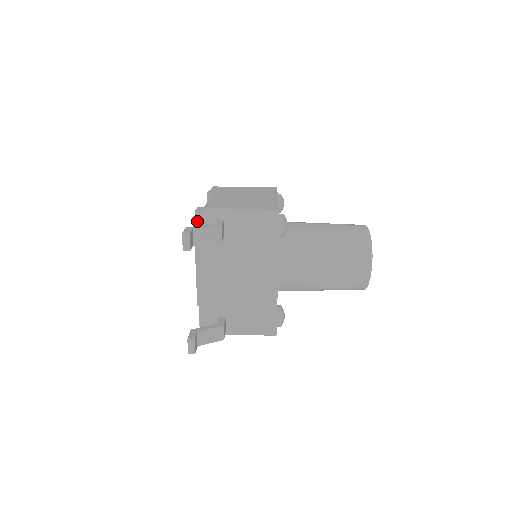
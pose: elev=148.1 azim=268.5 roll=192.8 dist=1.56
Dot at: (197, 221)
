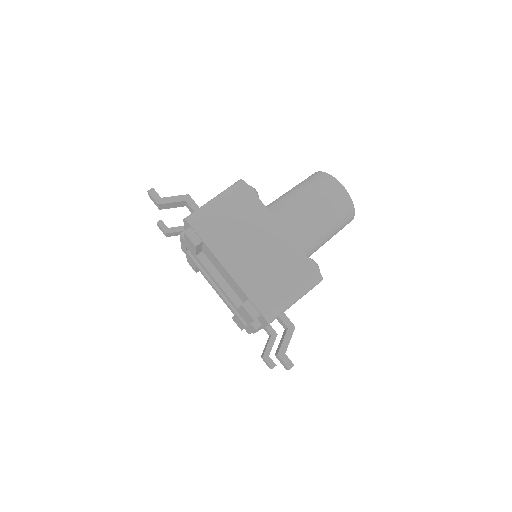
Dot at: occluded
